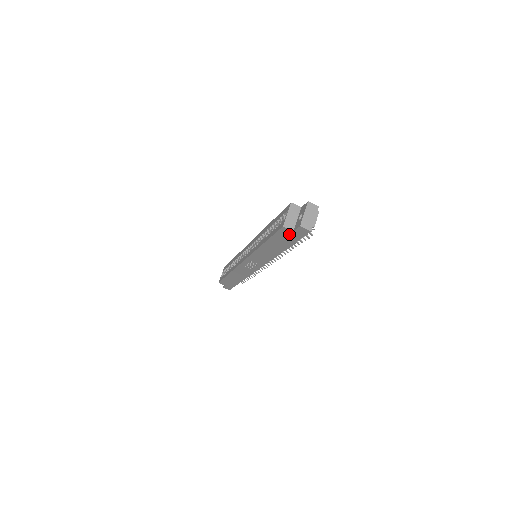
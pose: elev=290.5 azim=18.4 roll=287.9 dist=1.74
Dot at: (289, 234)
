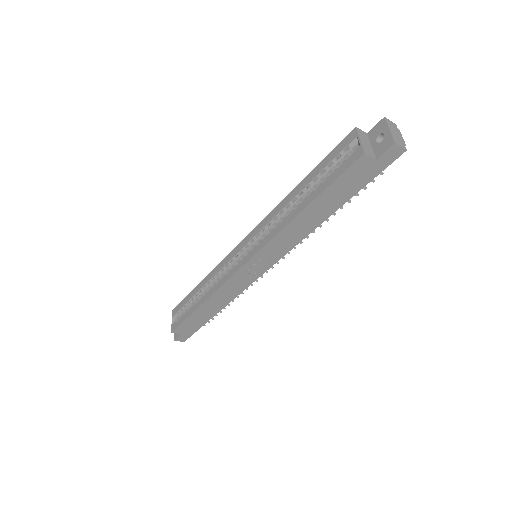
Dot at: (364, 169)
